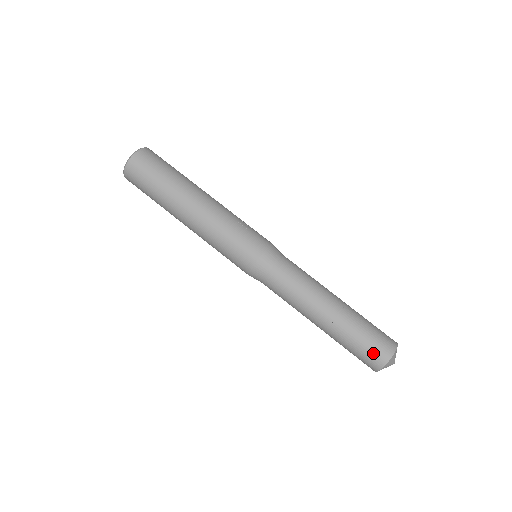
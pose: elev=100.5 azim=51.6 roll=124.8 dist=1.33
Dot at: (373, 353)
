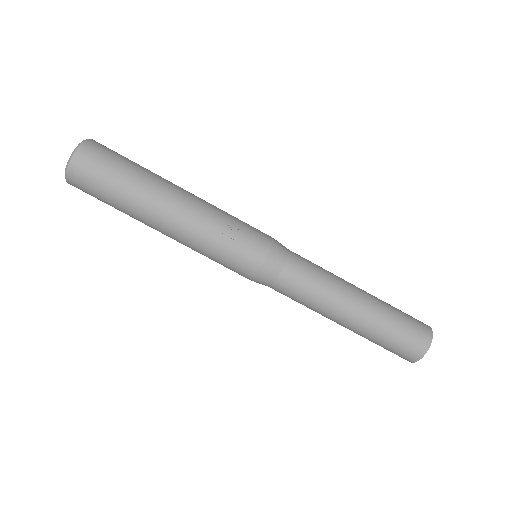
Dot at: (400, 354)
